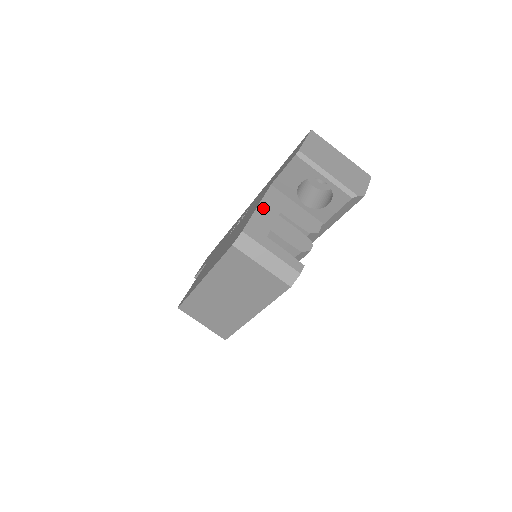
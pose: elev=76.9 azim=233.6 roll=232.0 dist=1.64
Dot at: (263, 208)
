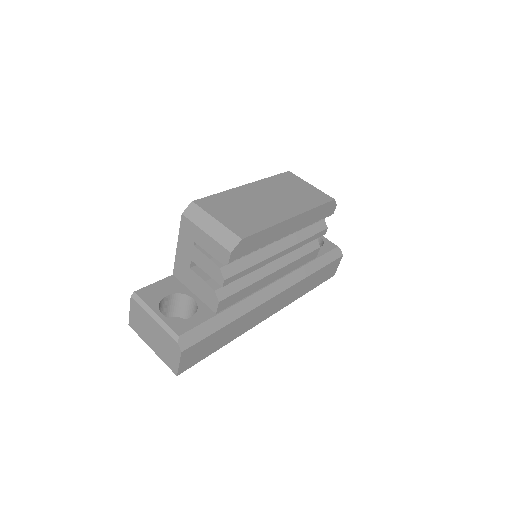
Dot at: occluded
